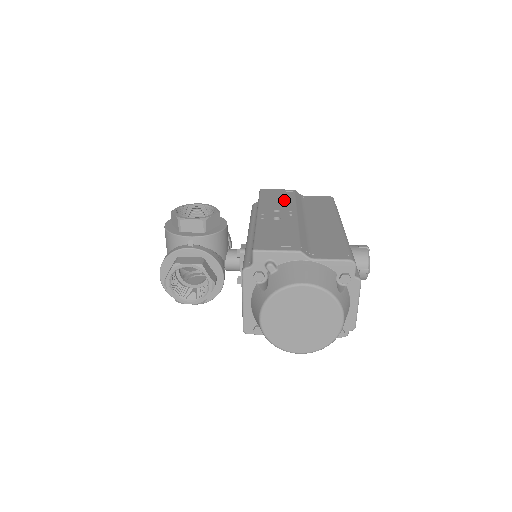
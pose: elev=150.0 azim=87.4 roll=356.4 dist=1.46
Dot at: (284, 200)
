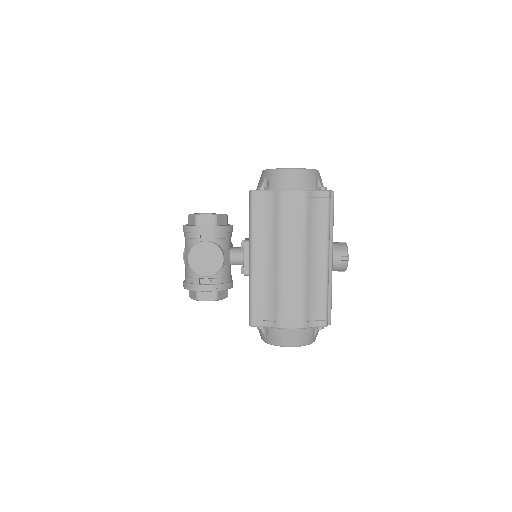
Dot at: occluded
